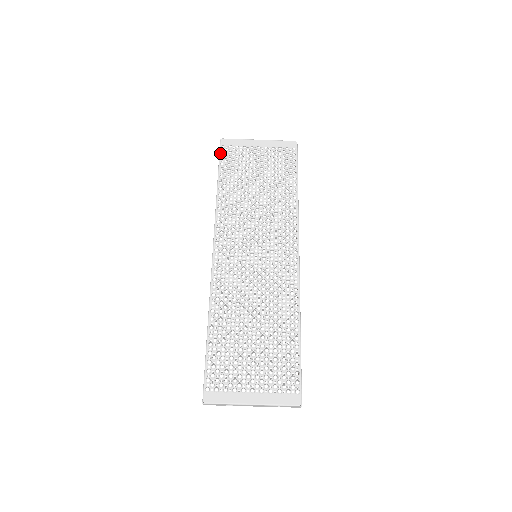
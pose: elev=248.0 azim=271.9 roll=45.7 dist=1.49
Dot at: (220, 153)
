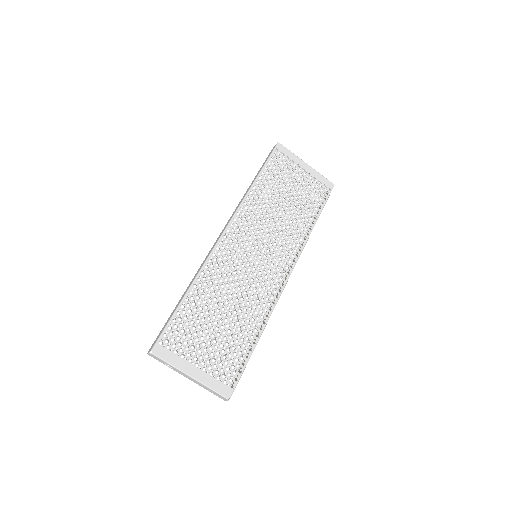
Dot at: (272, 154)
